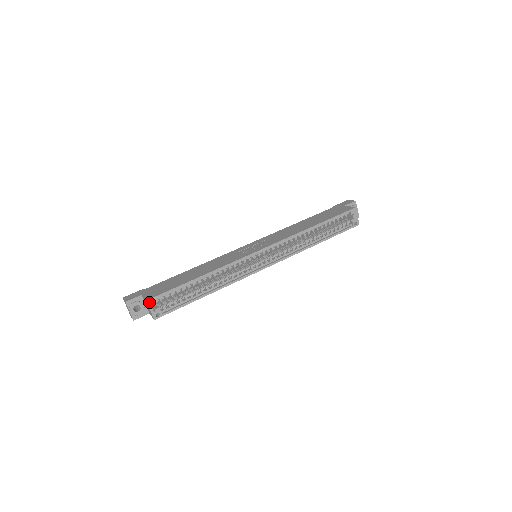
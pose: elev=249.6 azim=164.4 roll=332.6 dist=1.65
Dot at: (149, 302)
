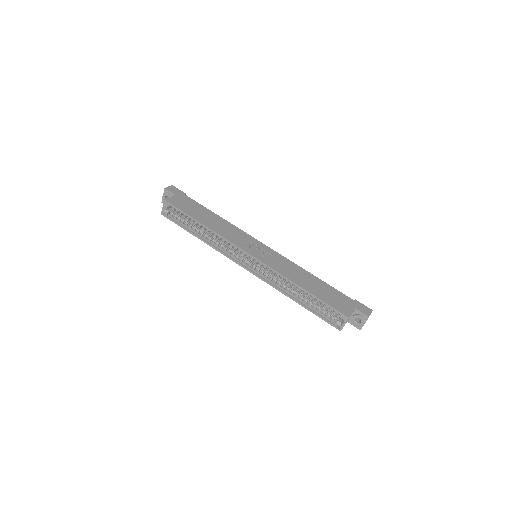
Dot at: (165, 202)
